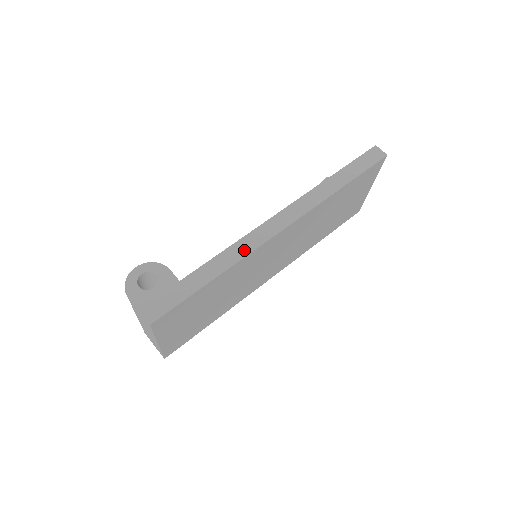
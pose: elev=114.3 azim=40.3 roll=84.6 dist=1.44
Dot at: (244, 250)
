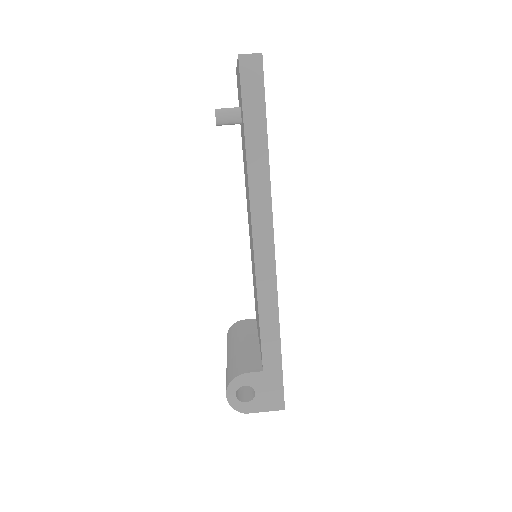
Dot at: (271, 304)
